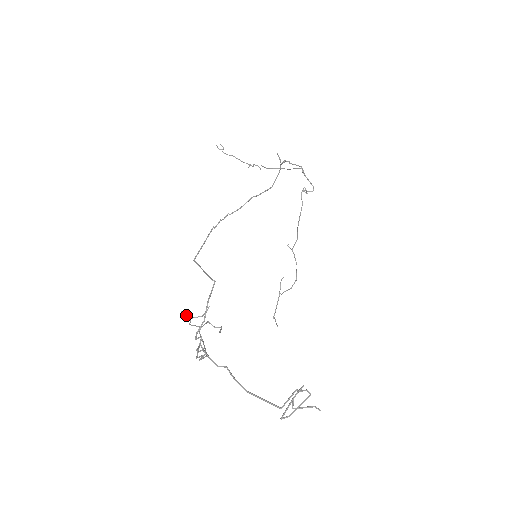
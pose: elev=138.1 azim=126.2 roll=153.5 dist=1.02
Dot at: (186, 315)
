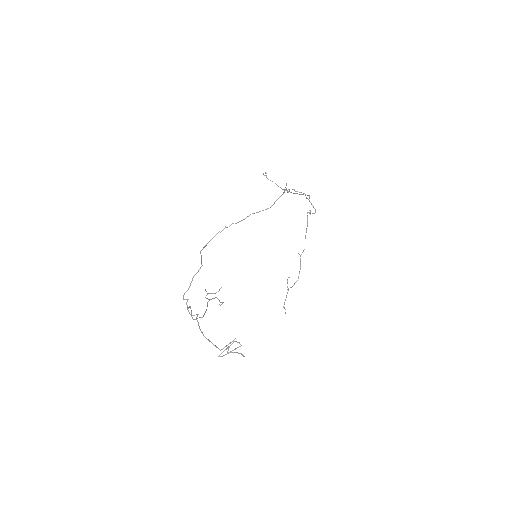
Dot at: (206, 291)
